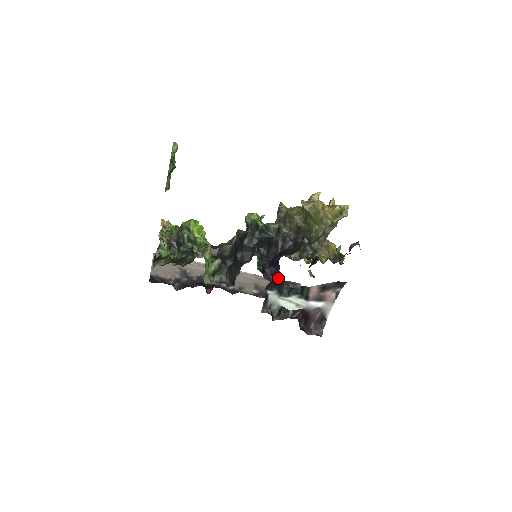
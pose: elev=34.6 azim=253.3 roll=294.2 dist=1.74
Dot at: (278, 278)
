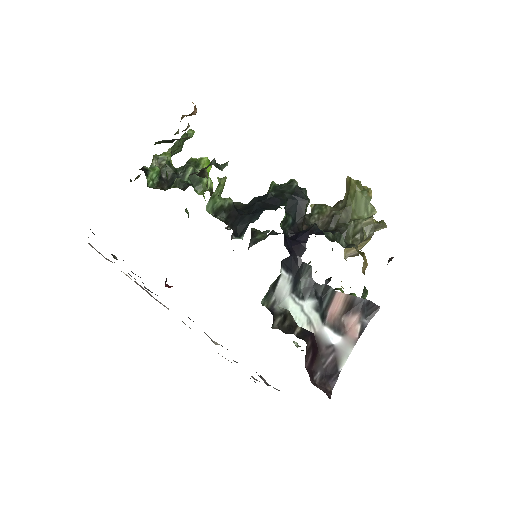
Dot at: (301, 255)
